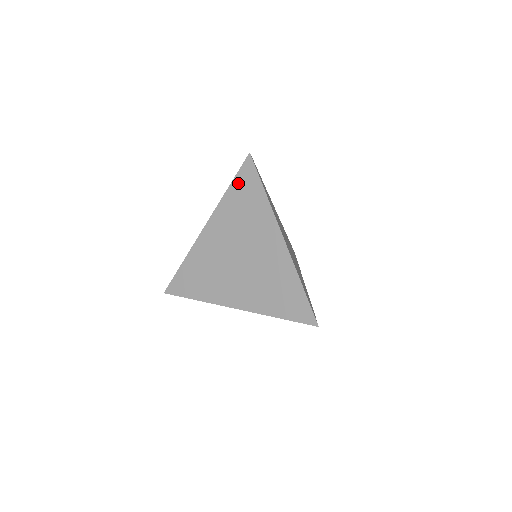
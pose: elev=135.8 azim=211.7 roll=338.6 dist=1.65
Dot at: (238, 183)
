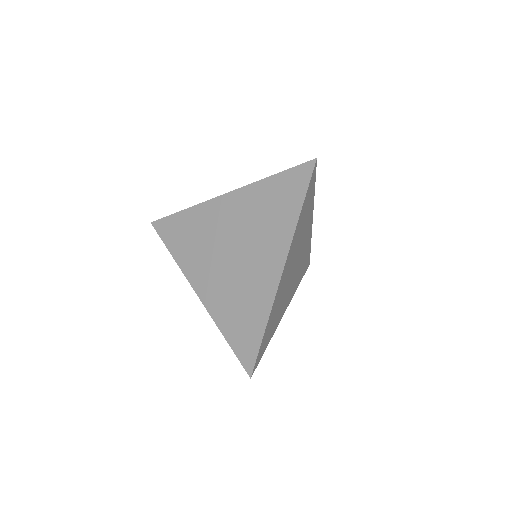
Dot at: (283, 179)
